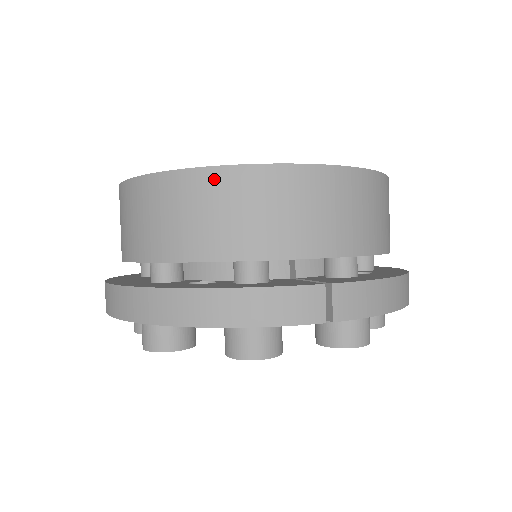
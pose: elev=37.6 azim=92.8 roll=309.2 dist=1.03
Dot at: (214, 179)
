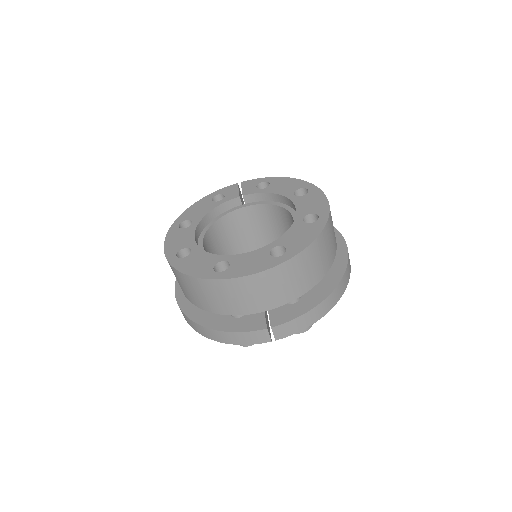
Dot at: (202, 283)
